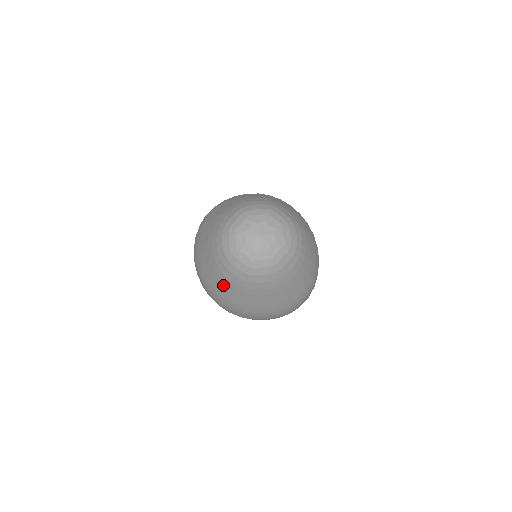
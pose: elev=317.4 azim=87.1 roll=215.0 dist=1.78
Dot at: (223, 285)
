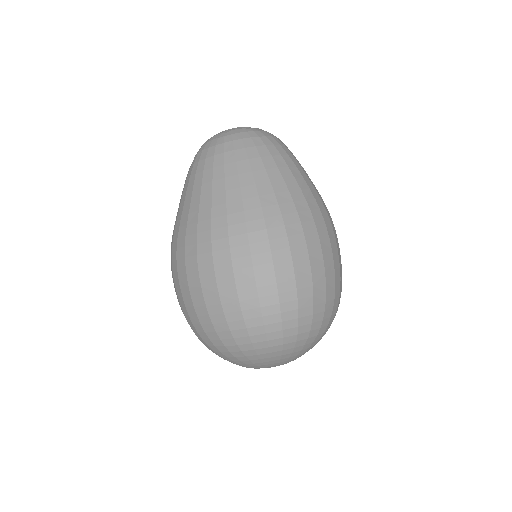
Dot at: occluded
